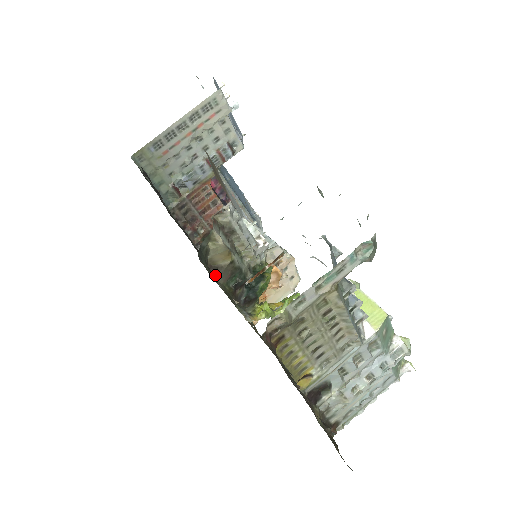
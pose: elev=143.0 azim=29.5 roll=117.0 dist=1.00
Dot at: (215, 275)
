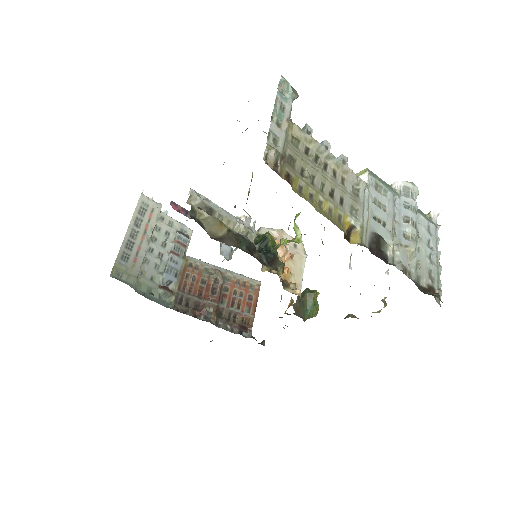
Dot at: occluded
